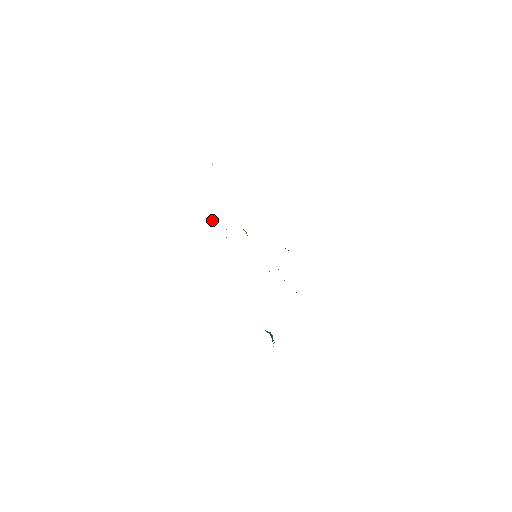
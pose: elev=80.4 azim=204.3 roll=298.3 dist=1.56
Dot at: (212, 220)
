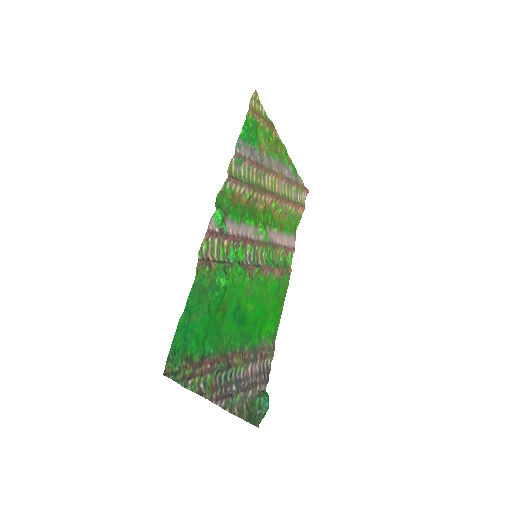
Dot at: (293, 249)
